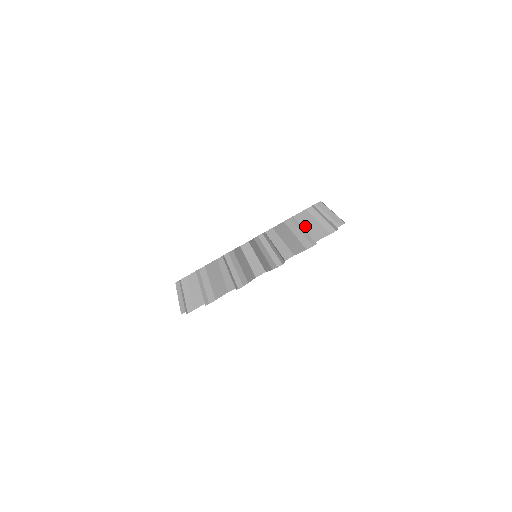
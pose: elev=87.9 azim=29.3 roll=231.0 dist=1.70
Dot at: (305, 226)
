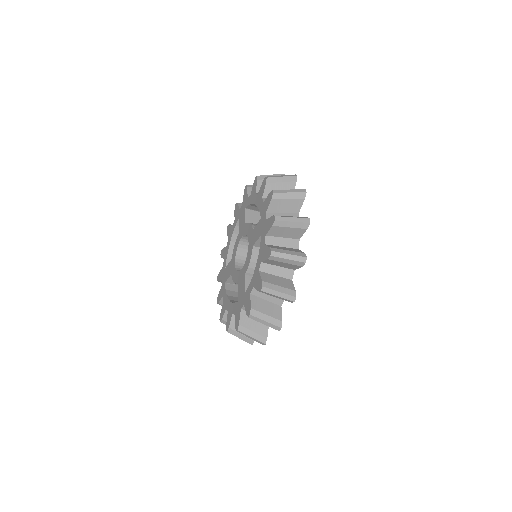
Dot at: (281, 210)
